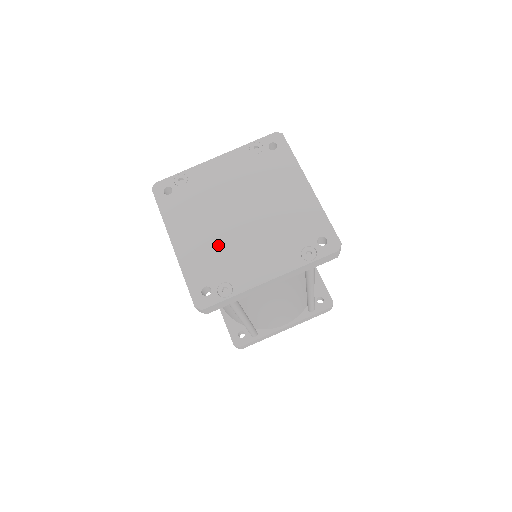
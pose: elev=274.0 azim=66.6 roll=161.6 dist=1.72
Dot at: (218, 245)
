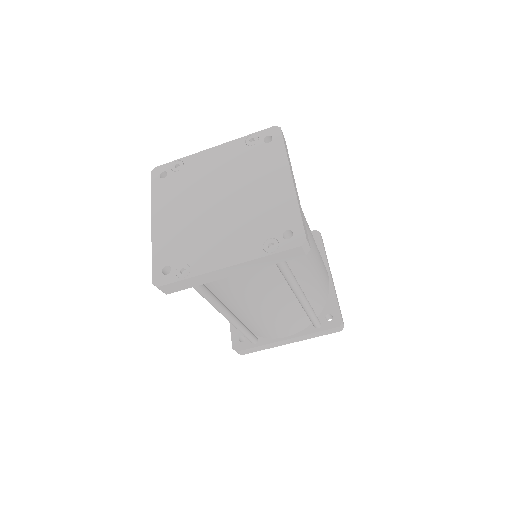
Dot at: (190, 228)
